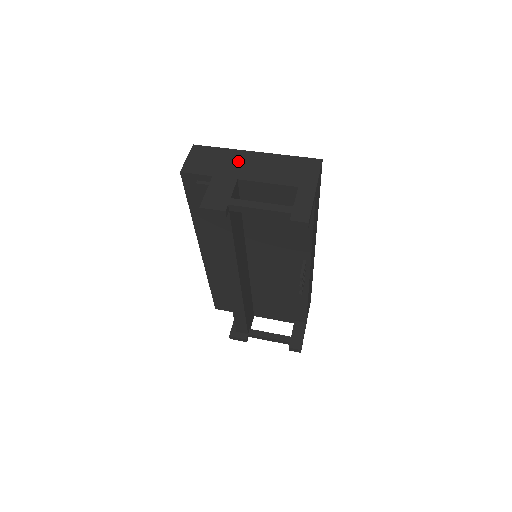
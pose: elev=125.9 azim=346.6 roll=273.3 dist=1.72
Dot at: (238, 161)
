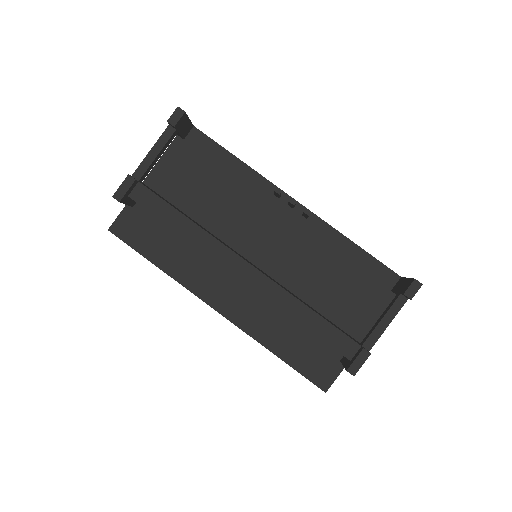
Dot at: occluded
